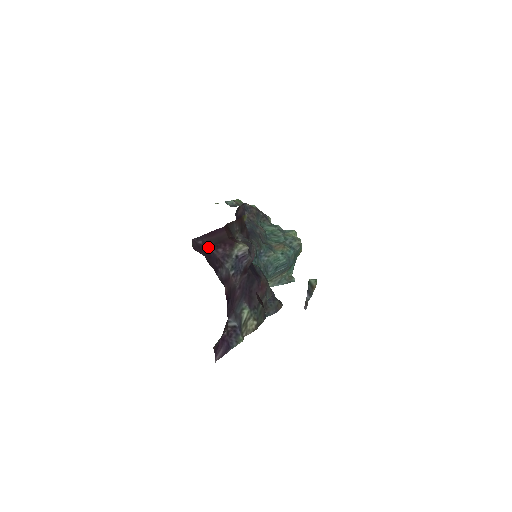
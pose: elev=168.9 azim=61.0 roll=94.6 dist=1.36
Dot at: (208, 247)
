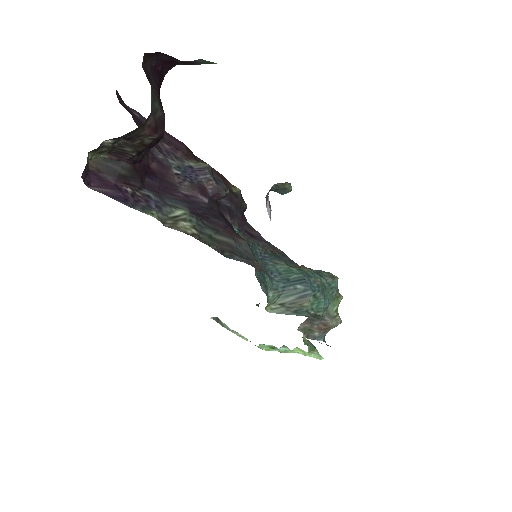
Dot at: occluded
